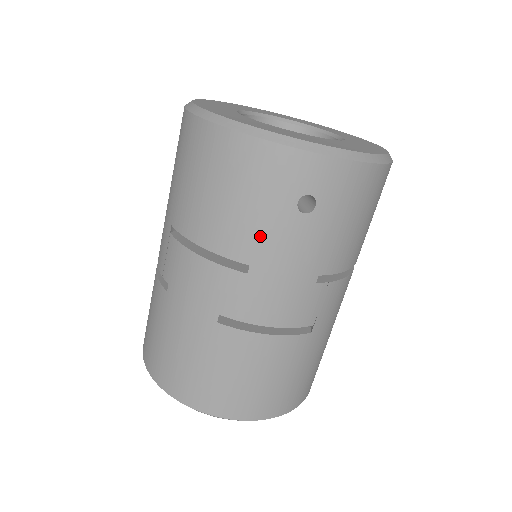
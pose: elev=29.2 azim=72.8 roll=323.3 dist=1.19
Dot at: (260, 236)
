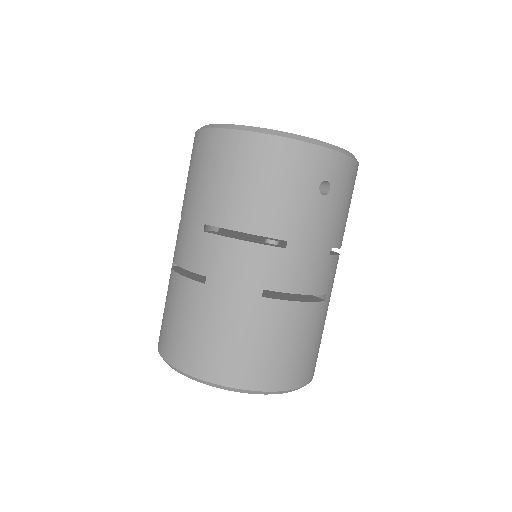
Dot at: (295, 215)
